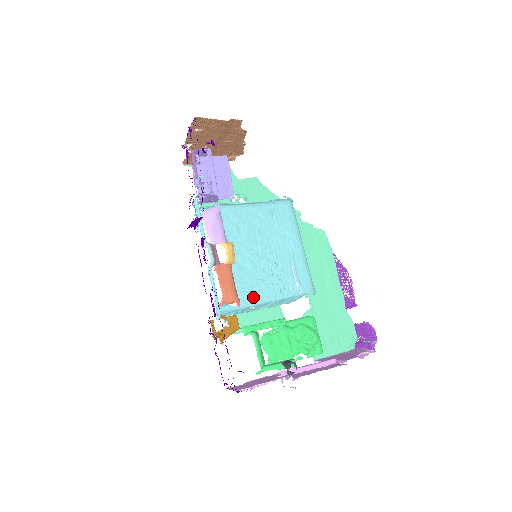
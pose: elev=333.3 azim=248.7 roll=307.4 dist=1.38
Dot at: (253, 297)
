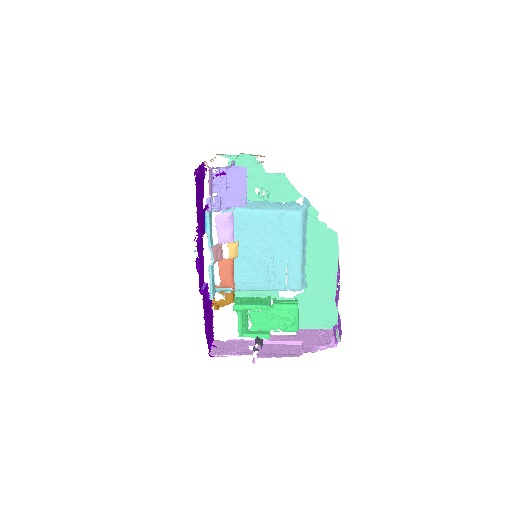
Dot at: (247, 285)
